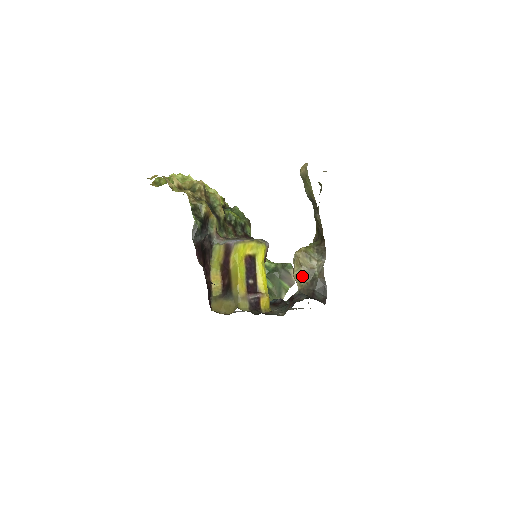
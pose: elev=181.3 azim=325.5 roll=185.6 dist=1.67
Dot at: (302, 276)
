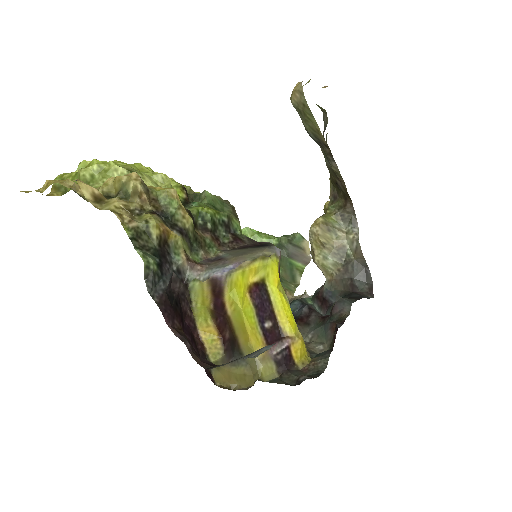
Dot at: (329, 261)
